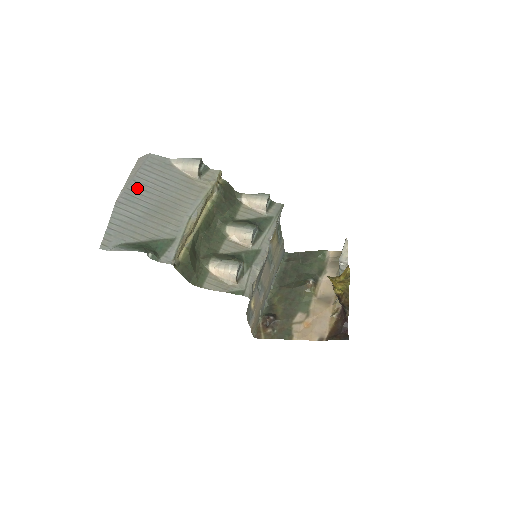
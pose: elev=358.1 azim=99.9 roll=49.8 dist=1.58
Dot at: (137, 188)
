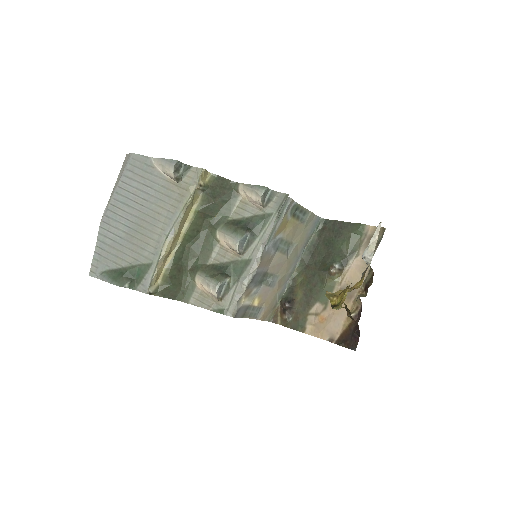
Dot at: (119, 202)
